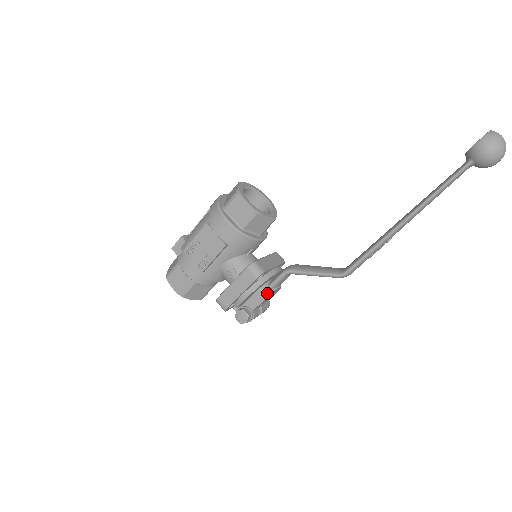
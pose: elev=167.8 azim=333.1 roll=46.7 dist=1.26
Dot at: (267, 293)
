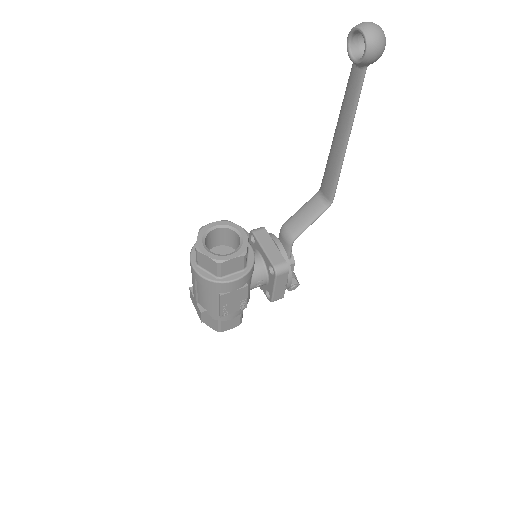
Dot at: (292, 261)
